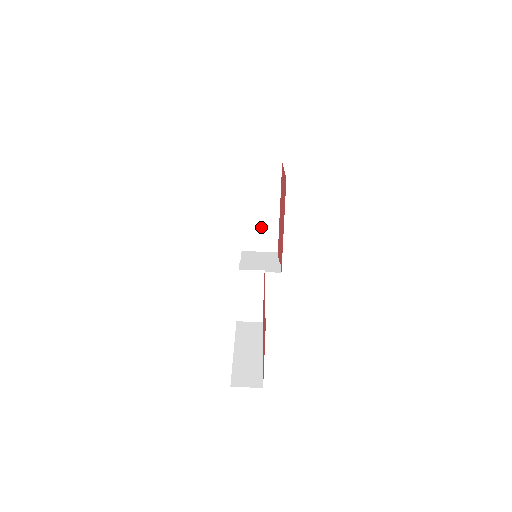
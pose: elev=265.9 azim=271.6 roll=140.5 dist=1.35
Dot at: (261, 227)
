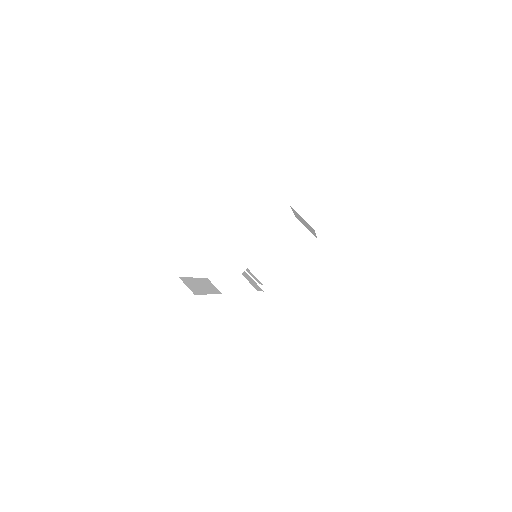
Dot at: (269, 266)
